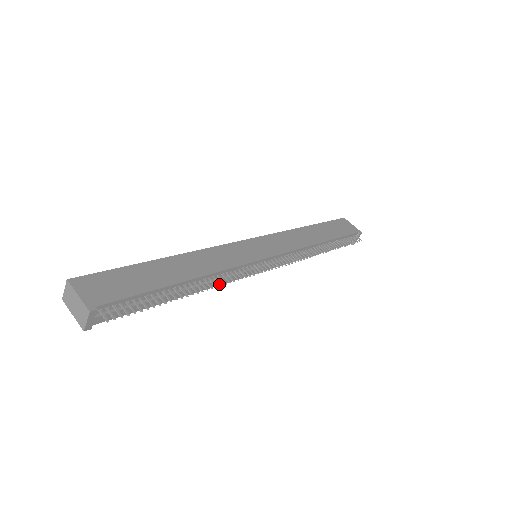
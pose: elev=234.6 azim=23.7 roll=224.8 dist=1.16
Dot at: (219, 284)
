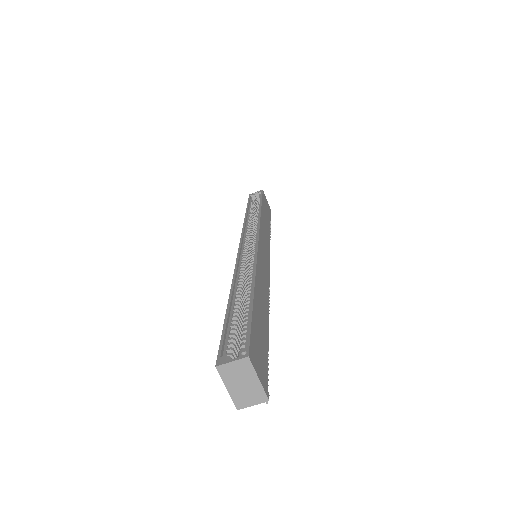
Dot at: occluded
